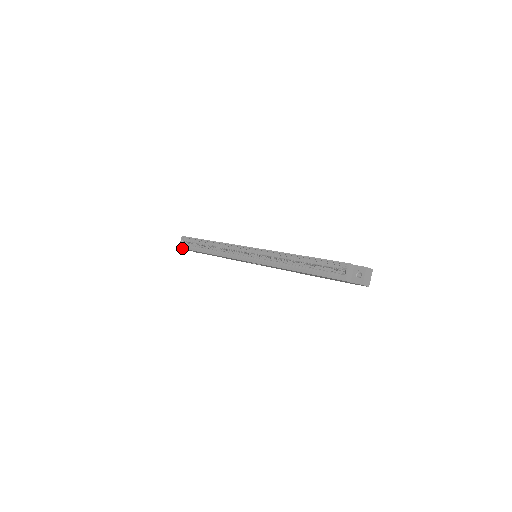
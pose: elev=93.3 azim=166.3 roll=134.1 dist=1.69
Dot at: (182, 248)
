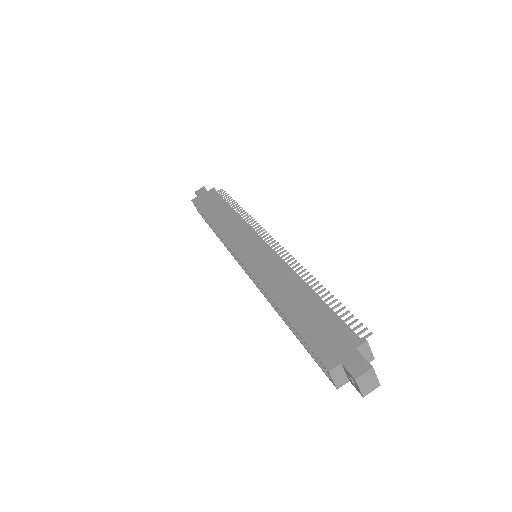
Dot at: occluded
